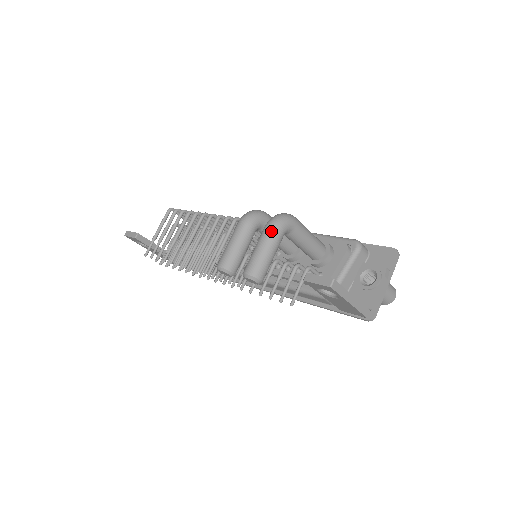
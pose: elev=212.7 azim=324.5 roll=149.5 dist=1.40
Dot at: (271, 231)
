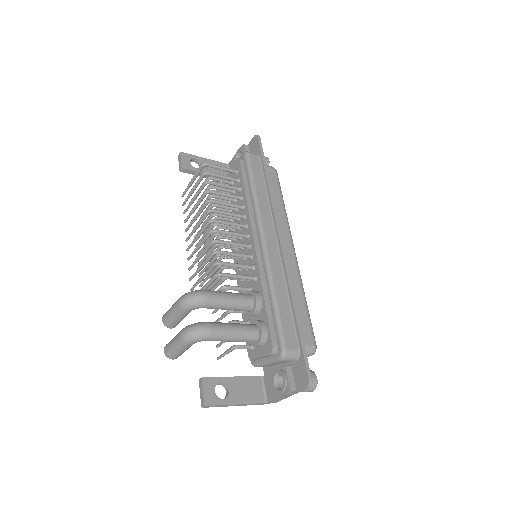
Dot at: (180, 341)
